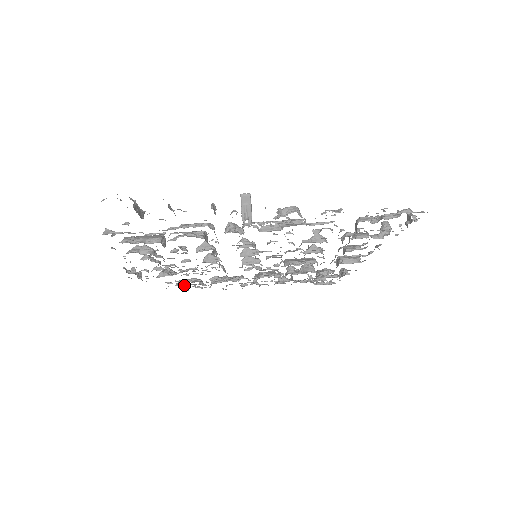
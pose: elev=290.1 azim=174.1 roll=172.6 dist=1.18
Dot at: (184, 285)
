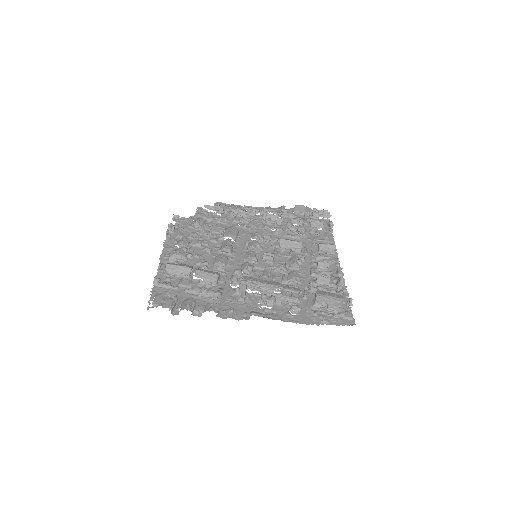
Dot at: (210, 211)
